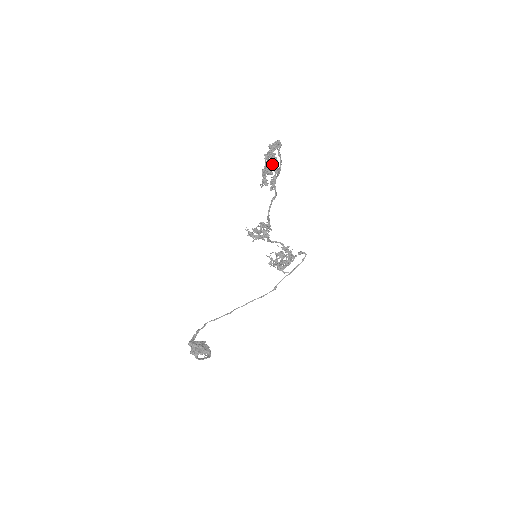
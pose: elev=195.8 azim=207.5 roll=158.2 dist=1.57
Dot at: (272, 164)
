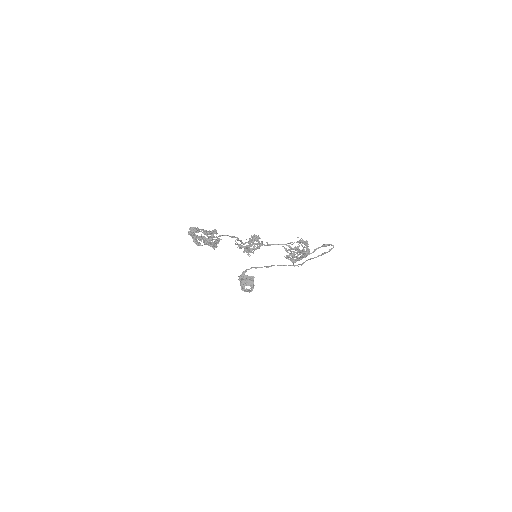
Dot at: (197, 242)
